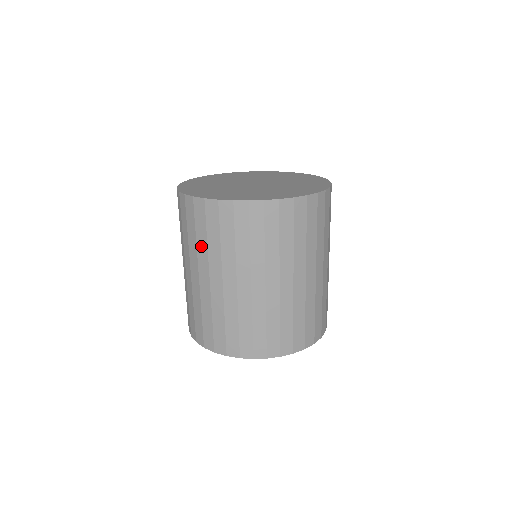
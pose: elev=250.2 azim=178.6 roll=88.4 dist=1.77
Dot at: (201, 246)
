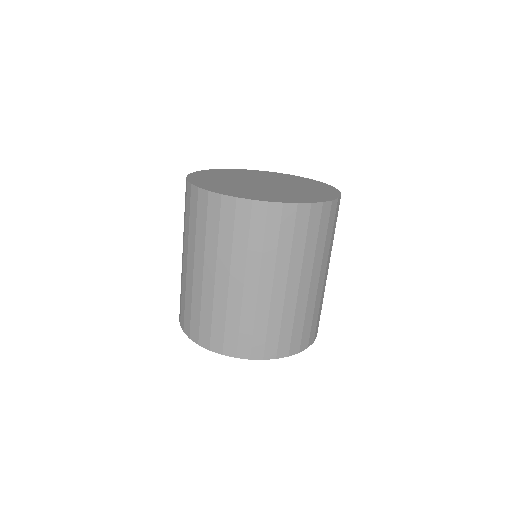
Dot at: (210, 242)
